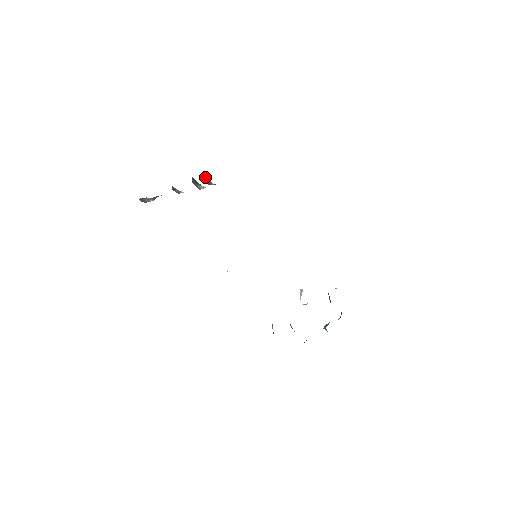
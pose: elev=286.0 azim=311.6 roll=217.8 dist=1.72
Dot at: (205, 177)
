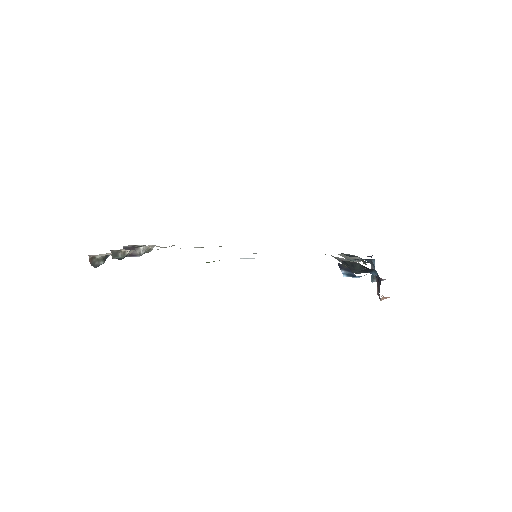
Dot at: occluded
